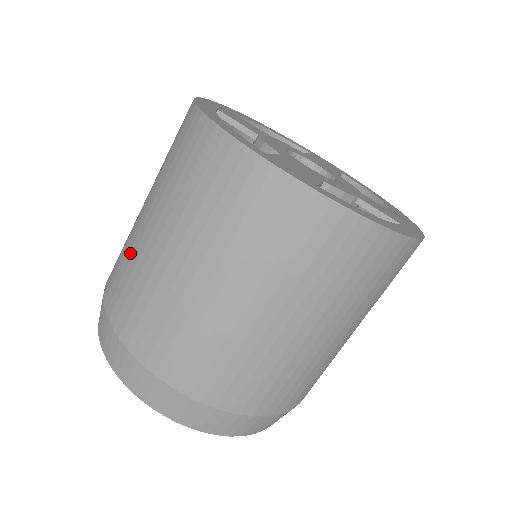
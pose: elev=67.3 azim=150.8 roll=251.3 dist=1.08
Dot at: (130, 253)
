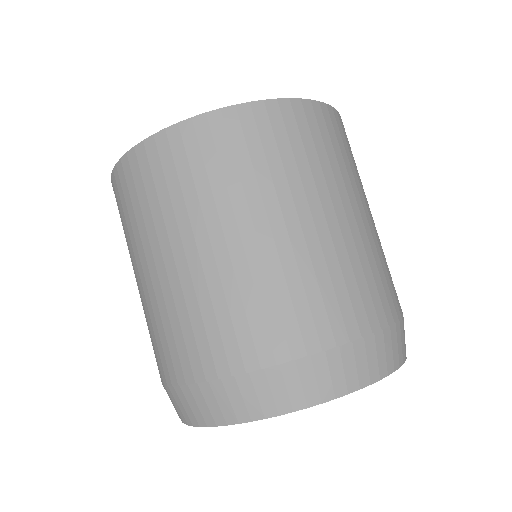
Dot at: occluded
